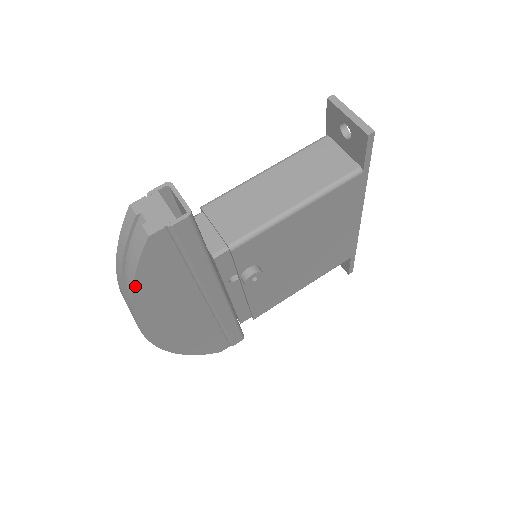
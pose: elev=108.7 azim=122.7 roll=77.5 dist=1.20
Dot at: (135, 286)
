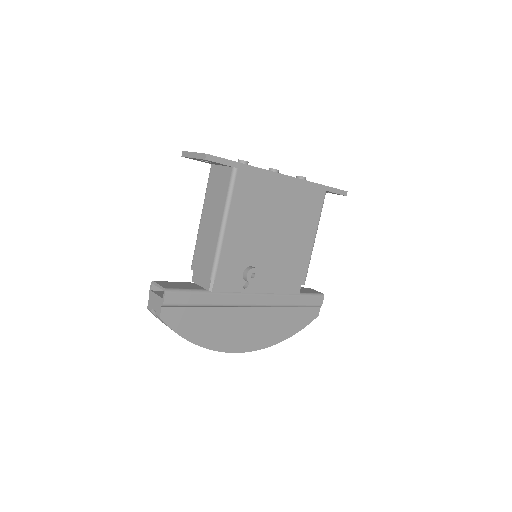
Dot at: (189, 340)
